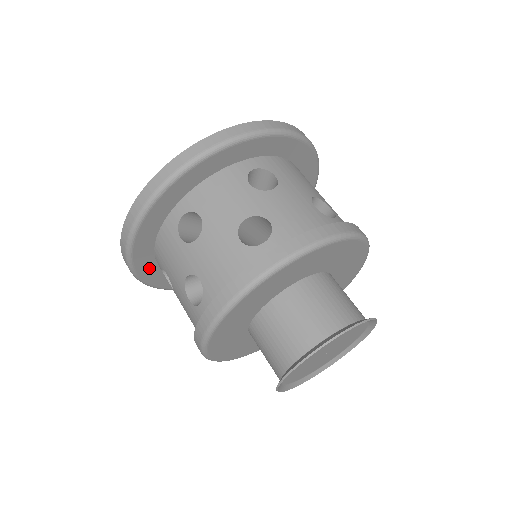
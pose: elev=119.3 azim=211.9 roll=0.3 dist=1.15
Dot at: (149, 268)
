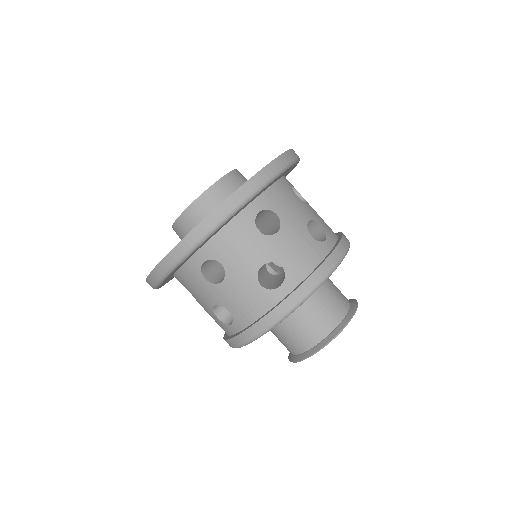
Dot at: occluded
